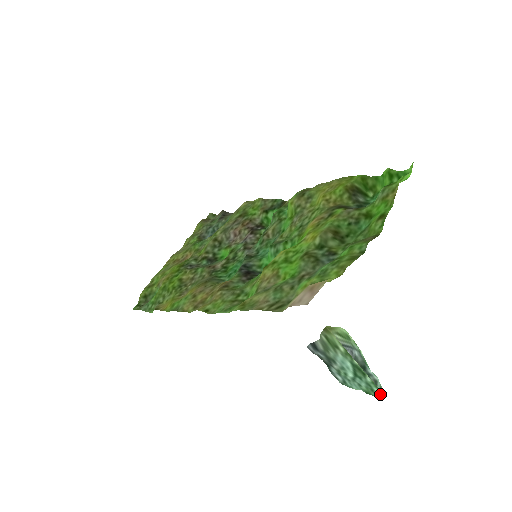
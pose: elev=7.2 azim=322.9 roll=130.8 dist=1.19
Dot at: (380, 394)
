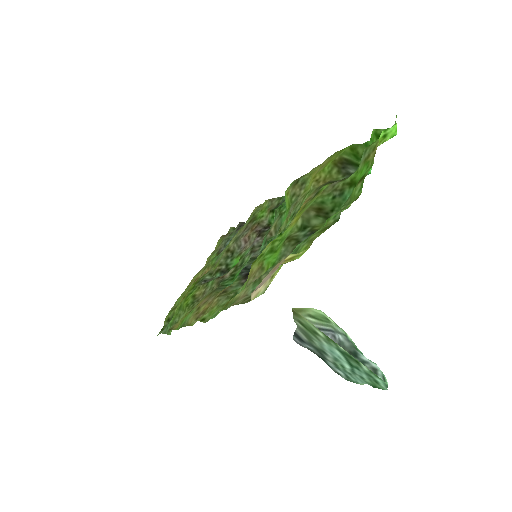
Dot at: (386, 385)
